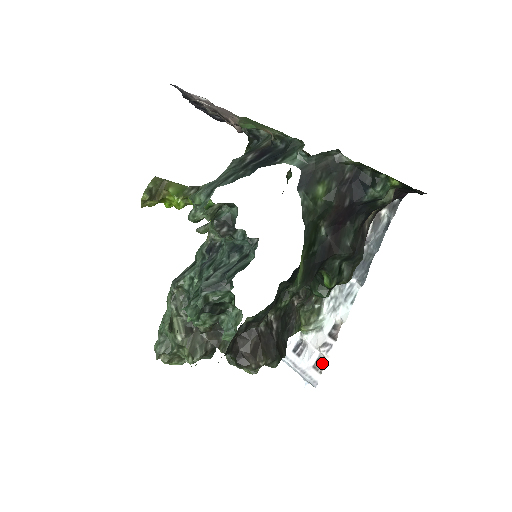
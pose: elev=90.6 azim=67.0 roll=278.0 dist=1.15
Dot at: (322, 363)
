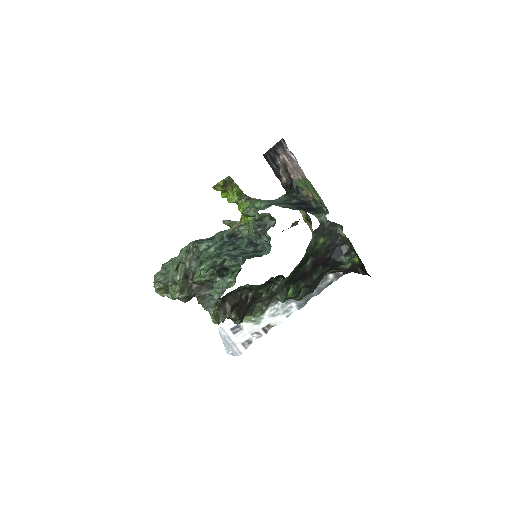
Dot at: (249, 344)
